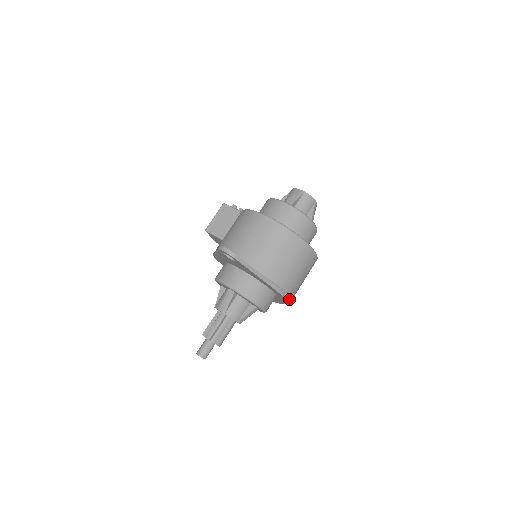
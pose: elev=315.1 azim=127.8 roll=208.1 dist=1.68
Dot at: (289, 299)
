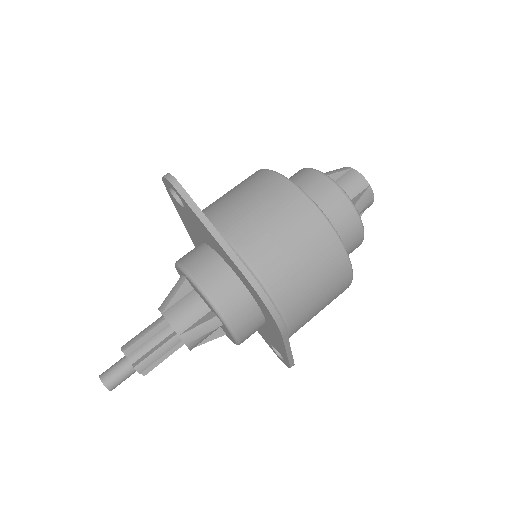
Dot at: (273, 309)
